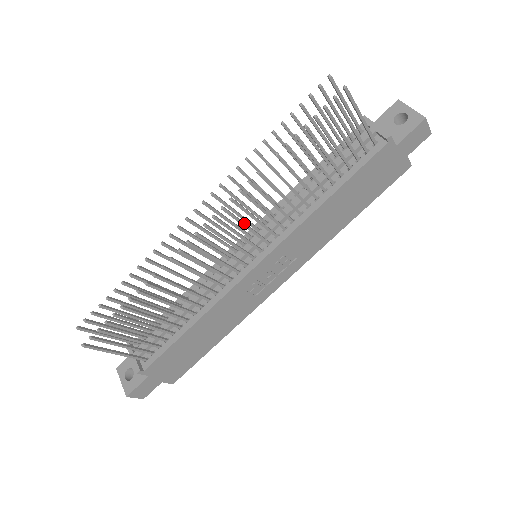
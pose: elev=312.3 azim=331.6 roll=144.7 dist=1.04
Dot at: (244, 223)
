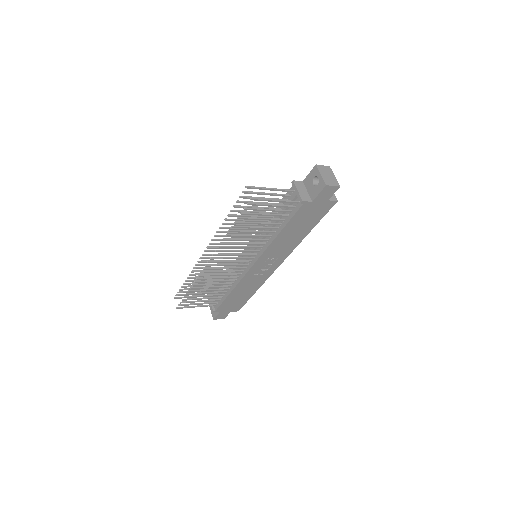
Dot at: (231, 255)
